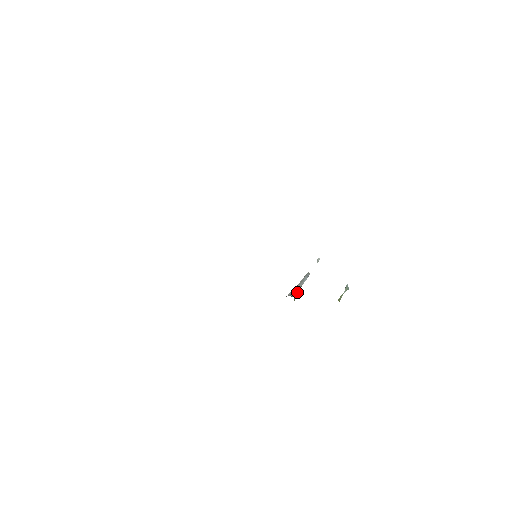
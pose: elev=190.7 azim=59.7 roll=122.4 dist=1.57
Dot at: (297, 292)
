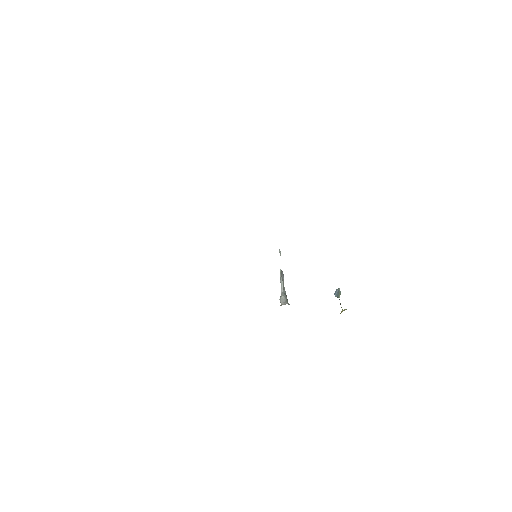
Dot at: occluded
